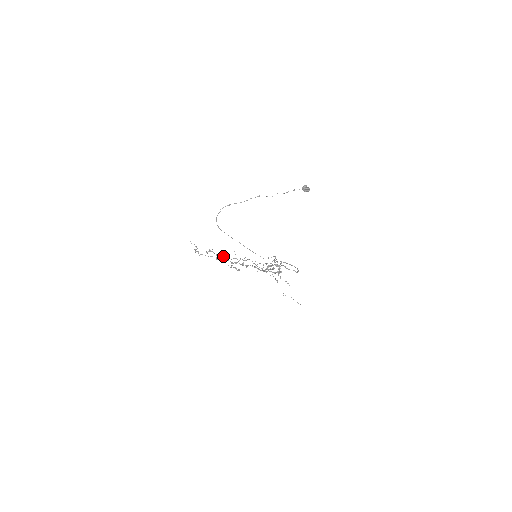
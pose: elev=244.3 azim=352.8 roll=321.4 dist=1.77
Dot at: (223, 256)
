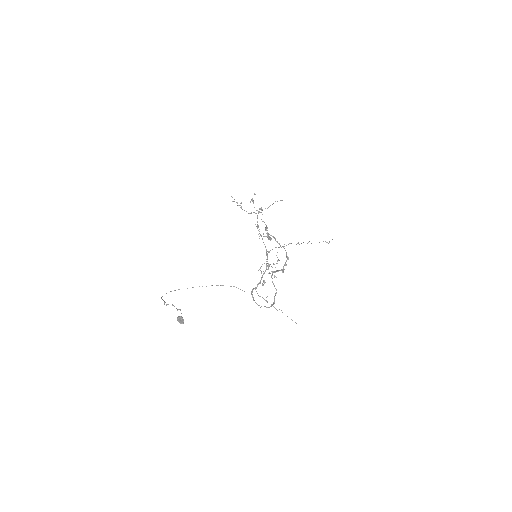
Dot at: occluded
